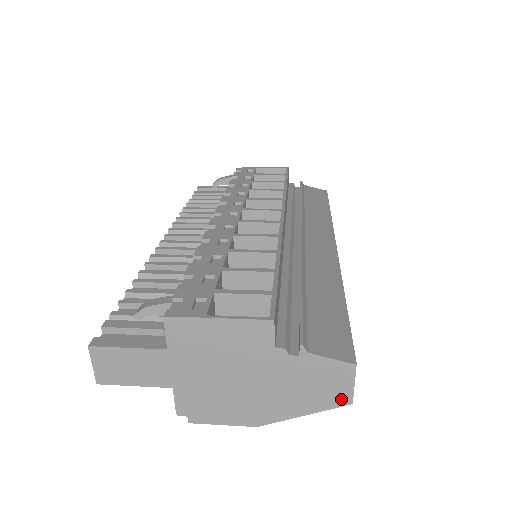
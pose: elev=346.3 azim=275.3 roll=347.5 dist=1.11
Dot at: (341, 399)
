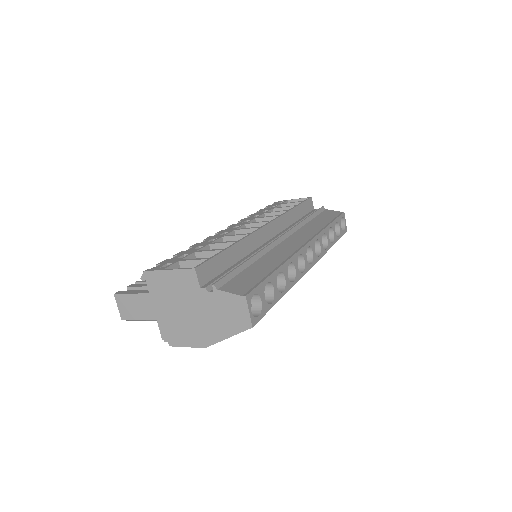
Dot at: (245, 324)
